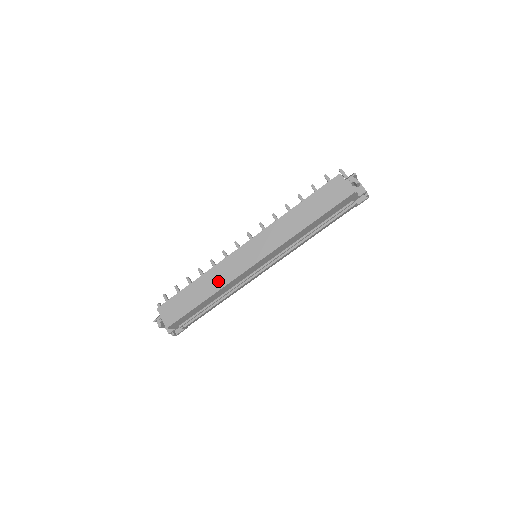
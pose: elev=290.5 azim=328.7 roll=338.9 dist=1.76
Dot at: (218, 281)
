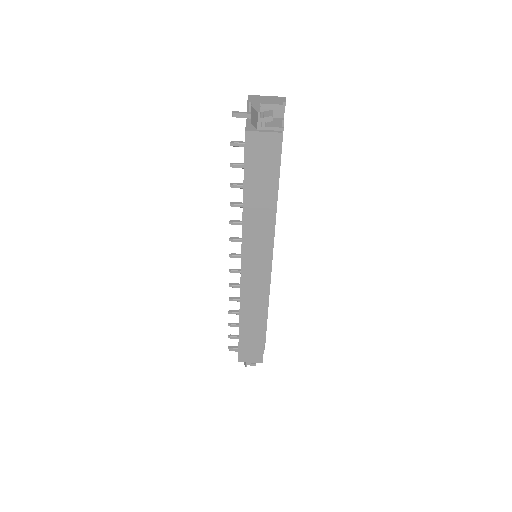
Dot at: (257, 309)
